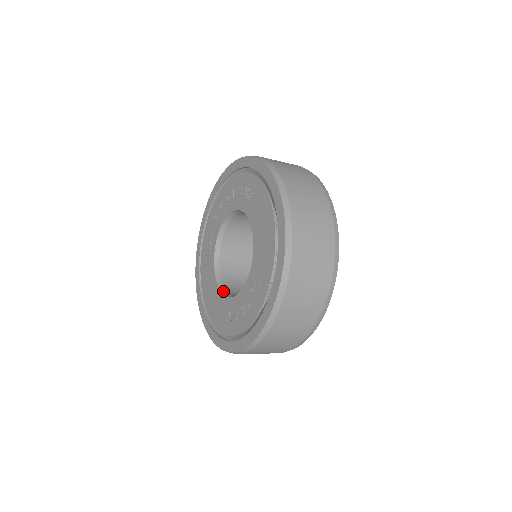
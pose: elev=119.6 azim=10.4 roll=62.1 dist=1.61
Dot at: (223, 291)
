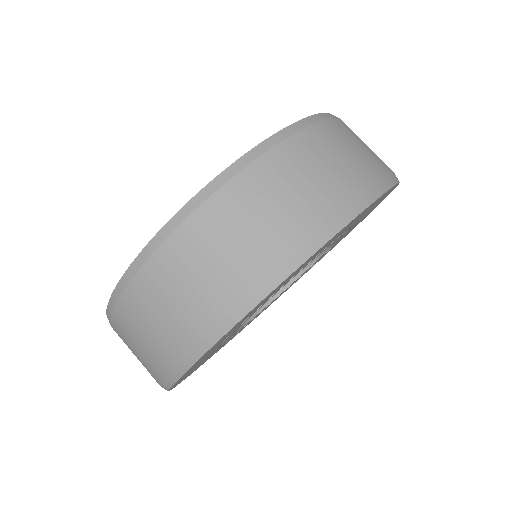
Dot at: occluded
